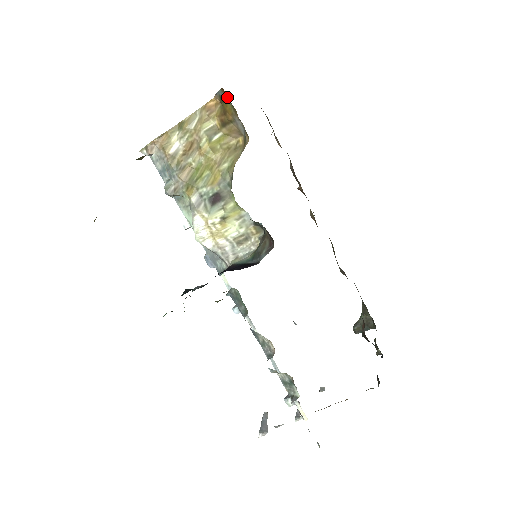
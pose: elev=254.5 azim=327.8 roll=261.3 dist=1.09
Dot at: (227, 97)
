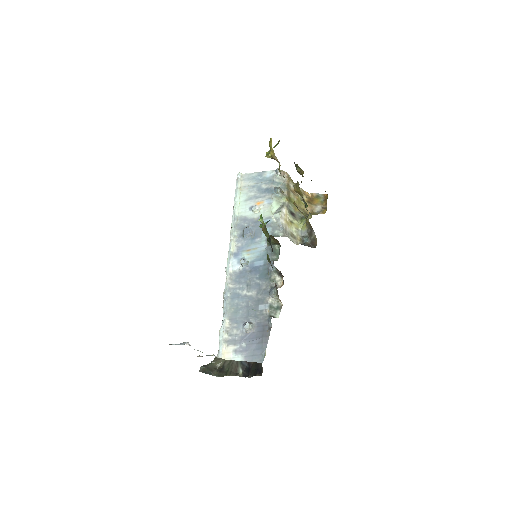
Dot at: (323, 198)
